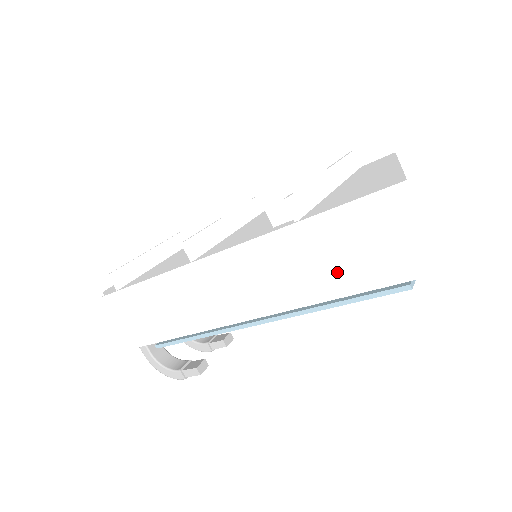
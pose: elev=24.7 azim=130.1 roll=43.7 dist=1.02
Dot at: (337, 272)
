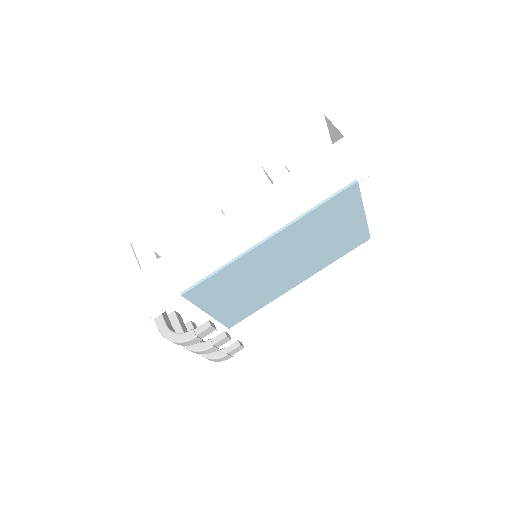
Dot at: (317, 192)
